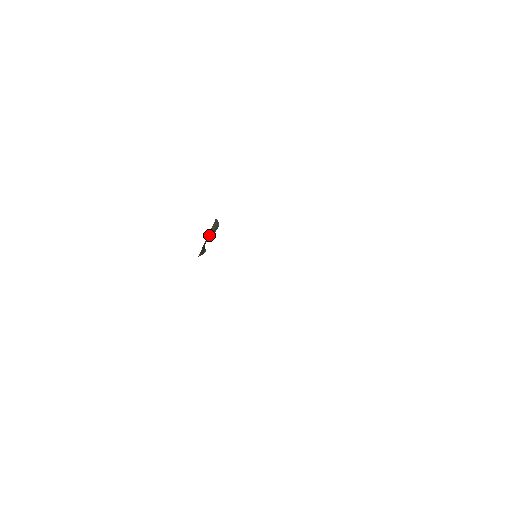
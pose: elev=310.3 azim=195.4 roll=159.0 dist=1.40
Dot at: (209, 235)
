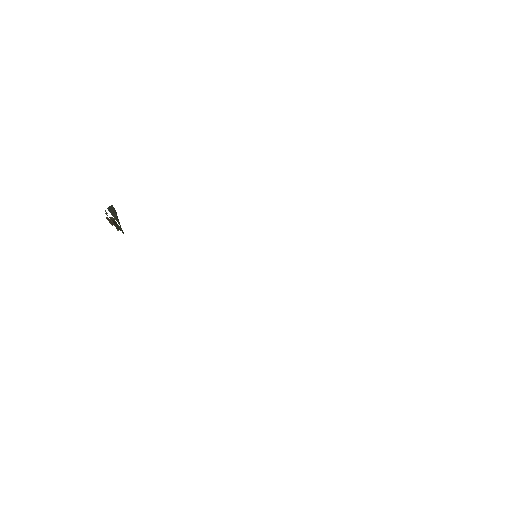
Dot at: (119, 223)
